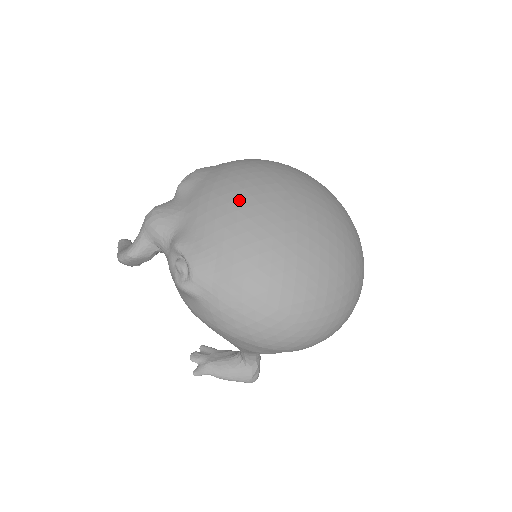
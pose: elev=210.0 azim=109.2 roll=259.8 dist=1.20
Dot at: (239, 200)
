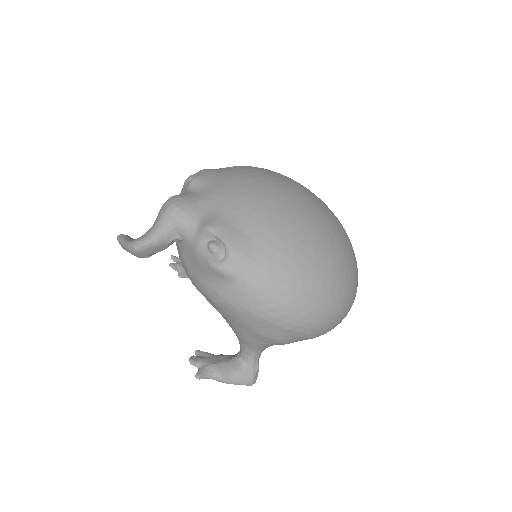
Dot at: (263, 191)
